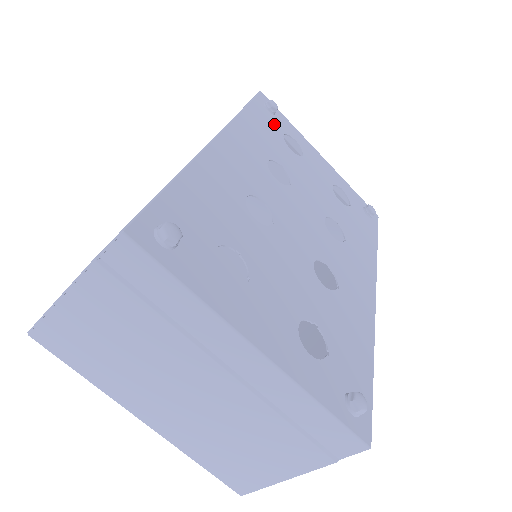
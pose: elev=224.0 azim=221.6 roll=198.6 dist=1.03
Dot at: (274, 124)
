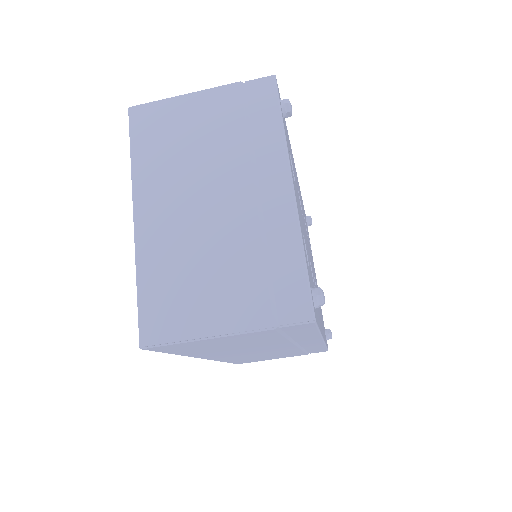
Dot at: occluded
